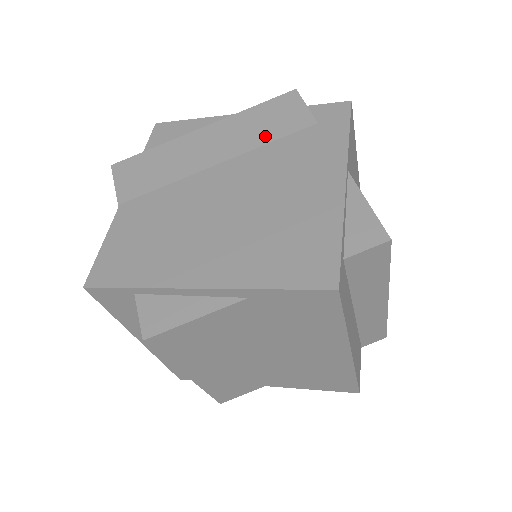
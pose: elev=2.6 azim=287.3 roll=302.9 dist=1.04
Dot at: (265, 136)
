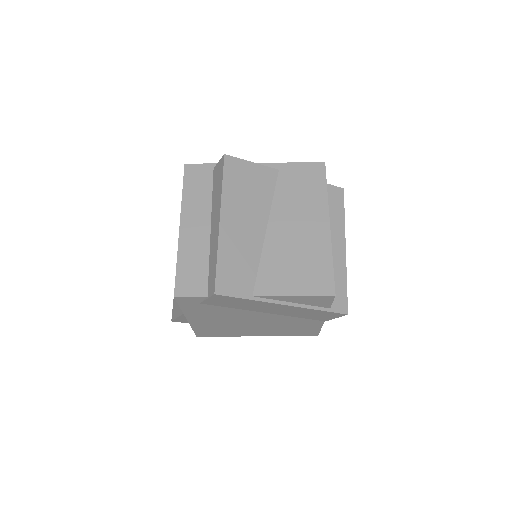
Dot at: occluded
